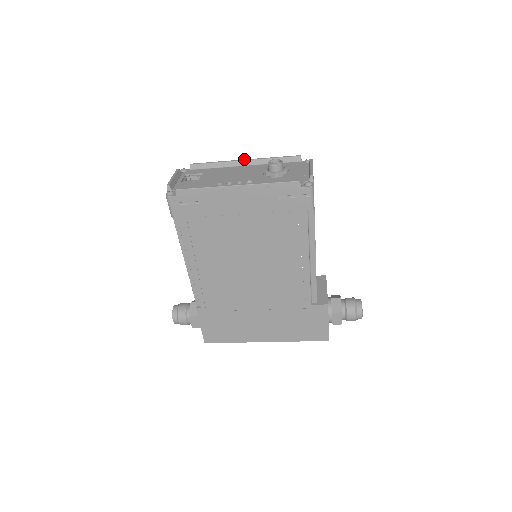
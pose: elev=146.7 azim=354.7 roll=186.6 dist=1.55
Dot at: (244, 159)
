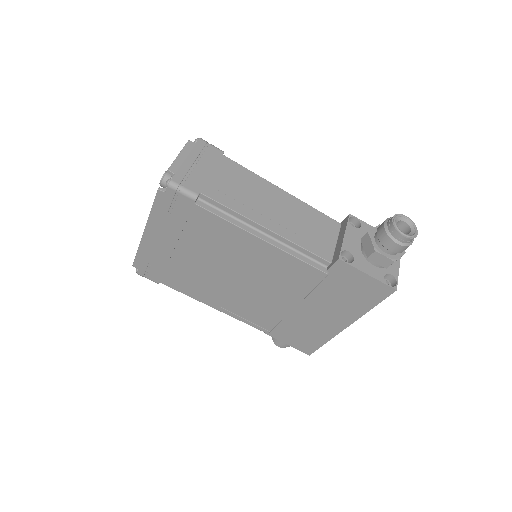
Dot at: occluded
